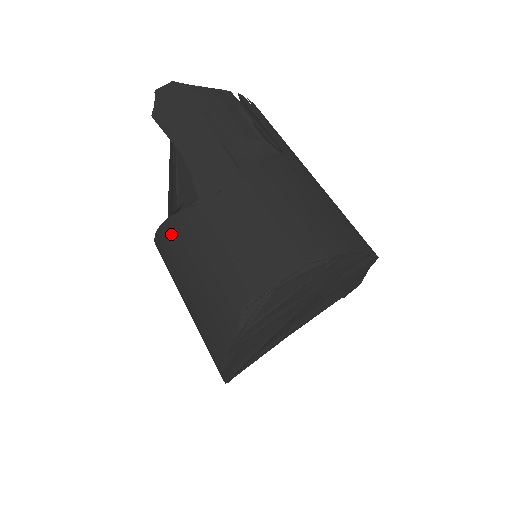
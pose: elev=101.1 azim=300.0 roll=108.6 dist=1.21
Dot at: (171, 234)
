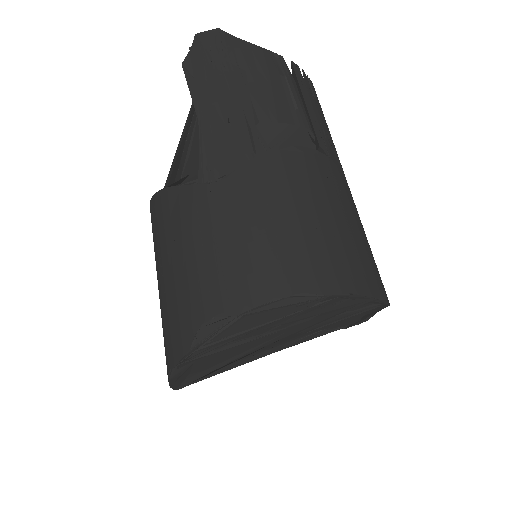
Dot at: (161, 208)
